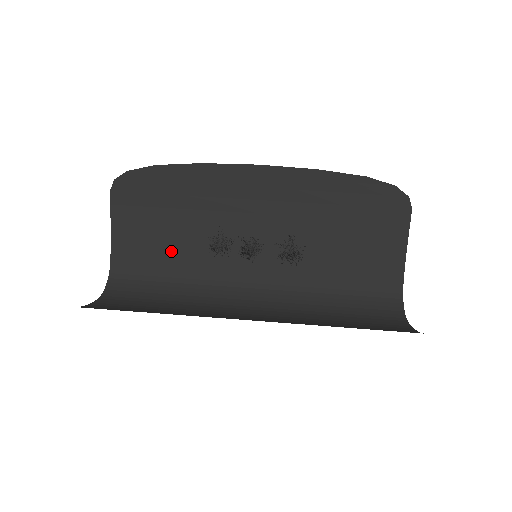
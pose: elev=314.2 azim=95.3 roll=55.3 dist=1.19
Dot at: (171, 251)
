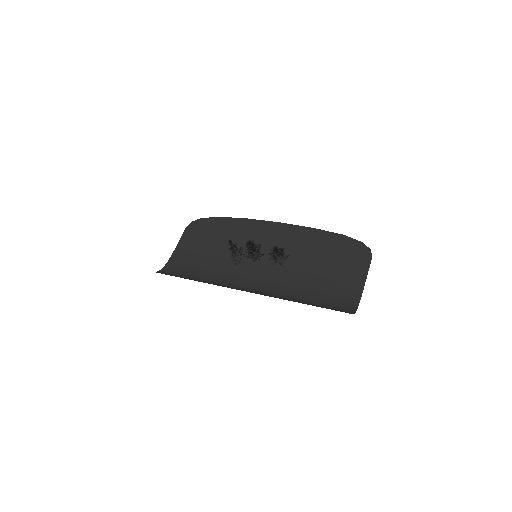
Dot at: (206, 263)
